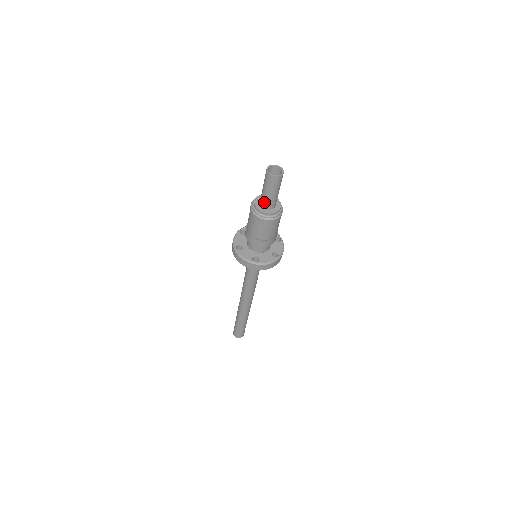
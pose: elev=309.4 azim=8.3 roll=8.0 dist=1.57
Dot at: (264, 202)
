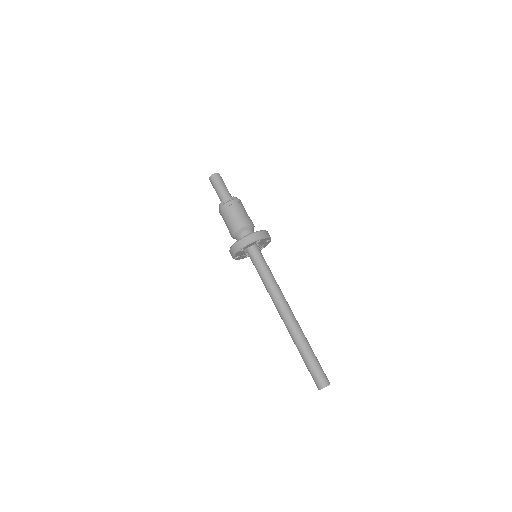
Dot at: (220, 199)
